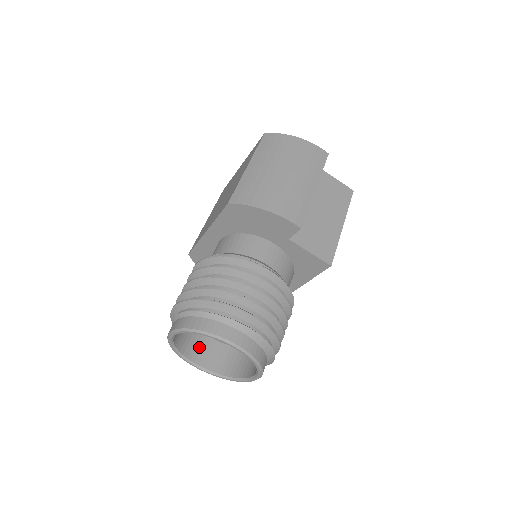
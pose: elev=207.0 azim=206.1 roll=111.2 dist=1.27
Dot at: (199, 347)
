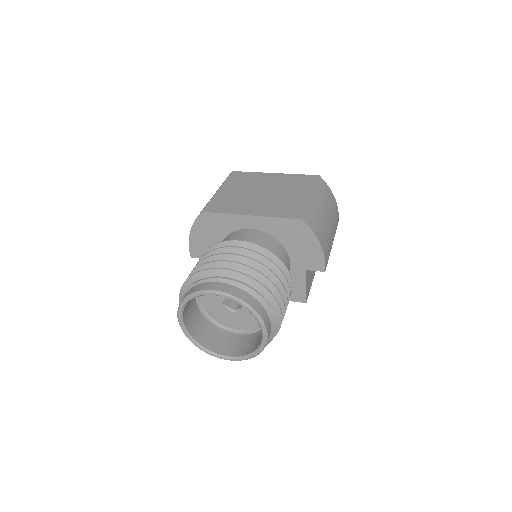
Dot at: (189, 305)
